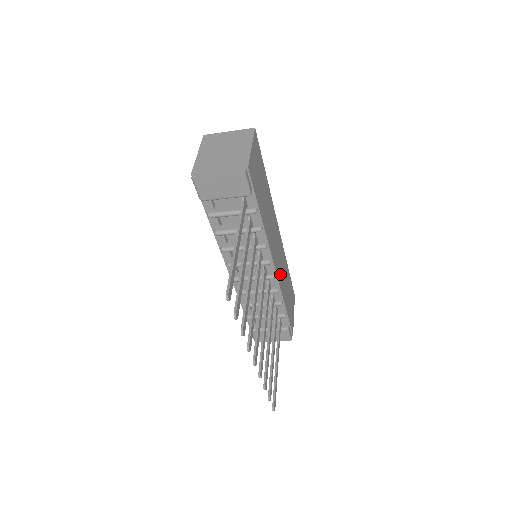
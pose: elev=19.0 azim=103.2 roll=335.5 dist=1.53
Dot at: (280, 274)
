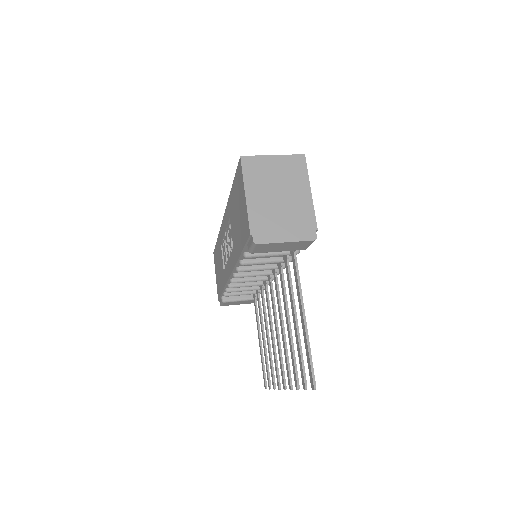
Dot at: occluded
